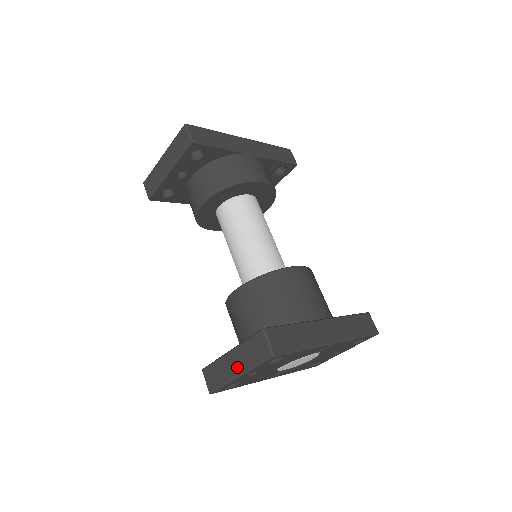
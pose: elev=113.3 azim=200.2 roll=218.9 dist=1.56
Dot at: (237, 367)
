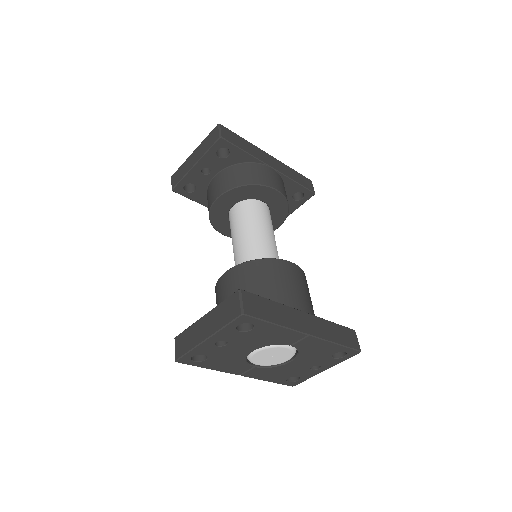
Dot at: (207, 330)
